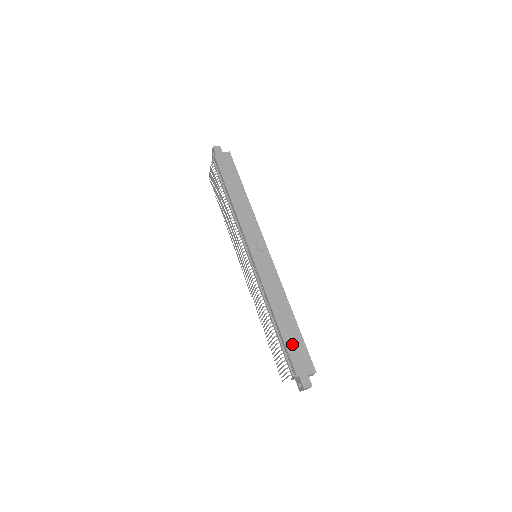
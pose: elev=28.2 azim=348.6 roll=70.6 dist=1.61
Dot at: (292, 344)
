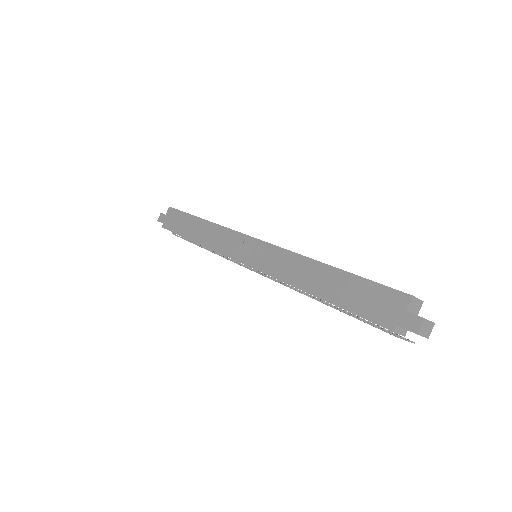
Dot at: (354, 298)
